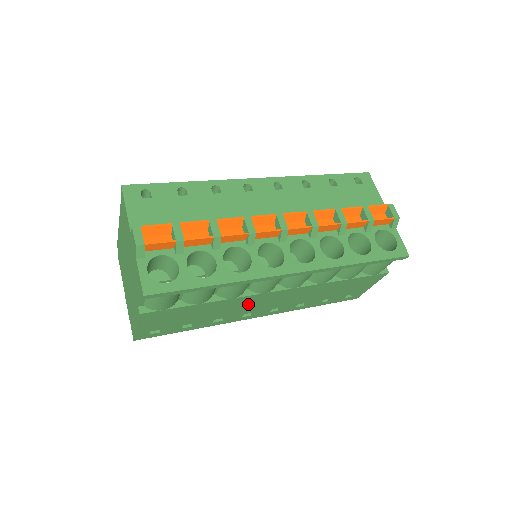
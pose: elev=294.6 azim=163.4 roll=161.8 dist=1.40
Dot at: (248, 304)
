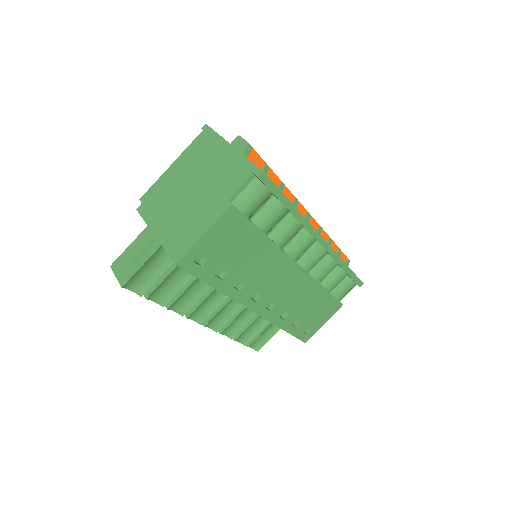
Dot at: (273, 272)
